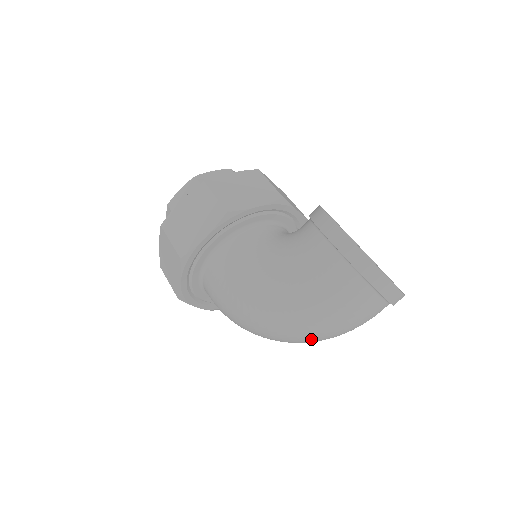
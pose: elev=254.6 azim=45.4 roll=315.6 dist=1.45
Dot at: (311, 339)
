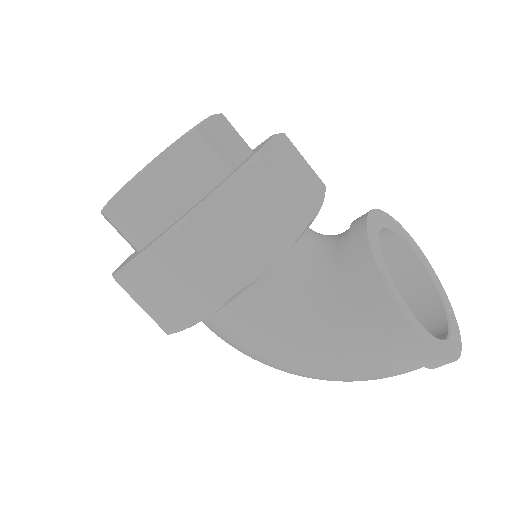
Dot at: occluded
